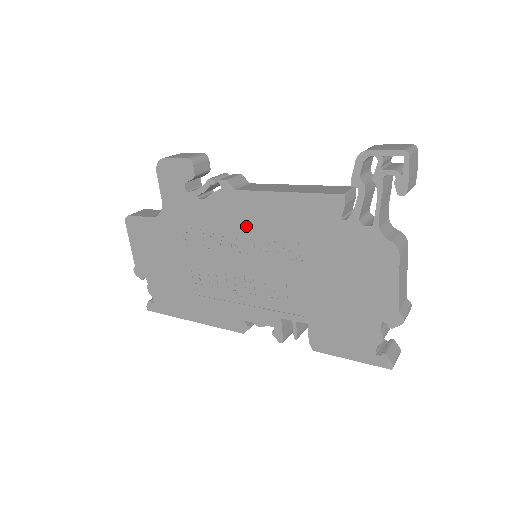
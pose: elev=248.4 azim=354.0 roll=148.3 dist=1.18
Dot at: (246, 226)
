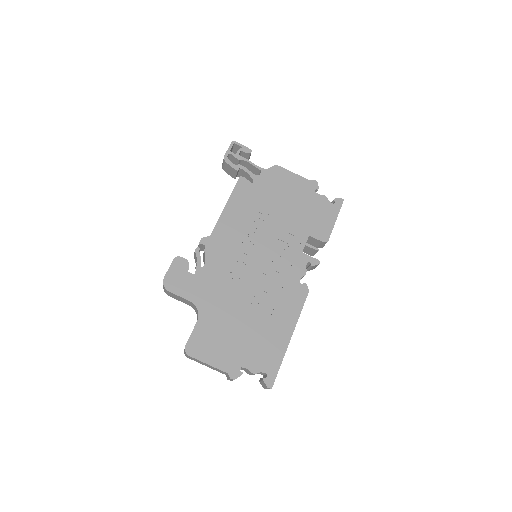
Dot at: (235, 242)
